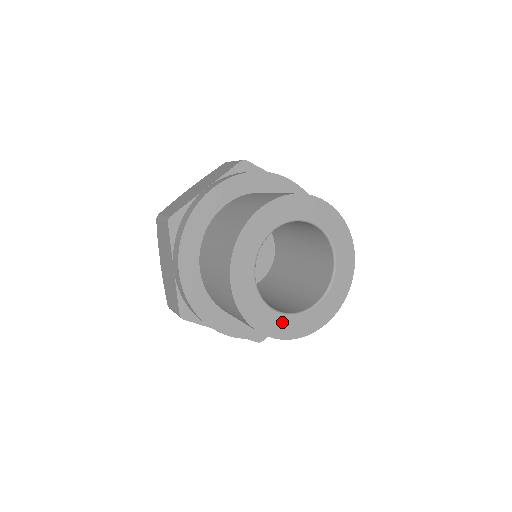
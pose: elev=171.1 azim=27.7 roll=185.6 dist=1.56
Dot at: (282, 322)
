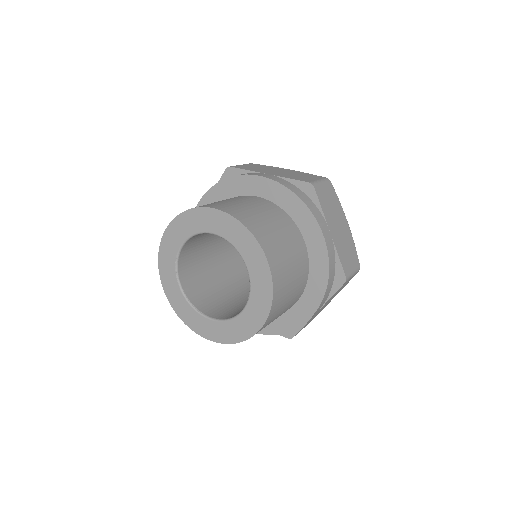
Dot at: (213, 327)
